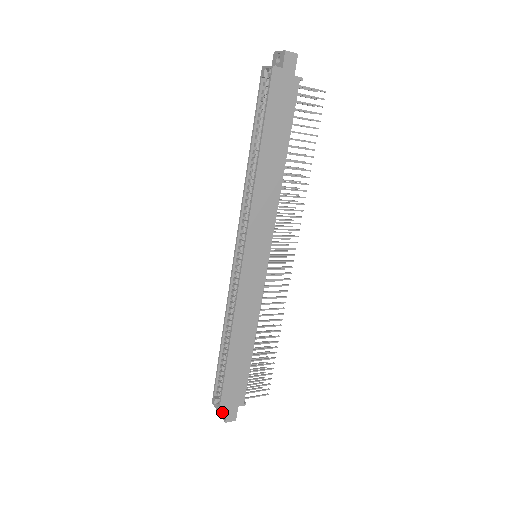
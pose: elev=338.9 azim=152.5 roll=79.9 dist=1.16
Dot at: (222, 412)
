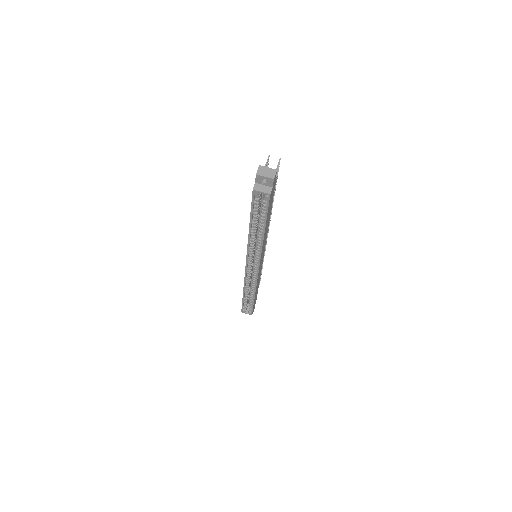
Dot at: (252, 313)
